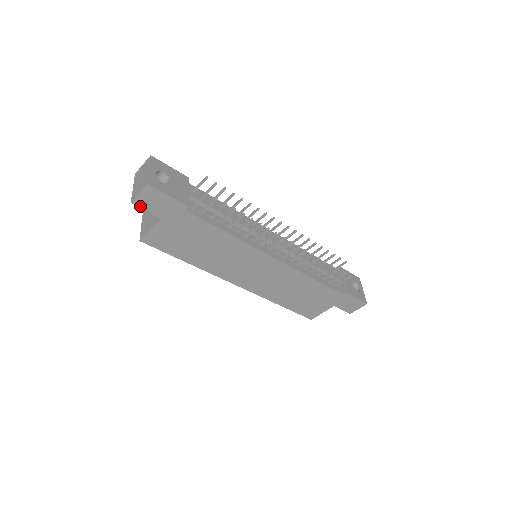
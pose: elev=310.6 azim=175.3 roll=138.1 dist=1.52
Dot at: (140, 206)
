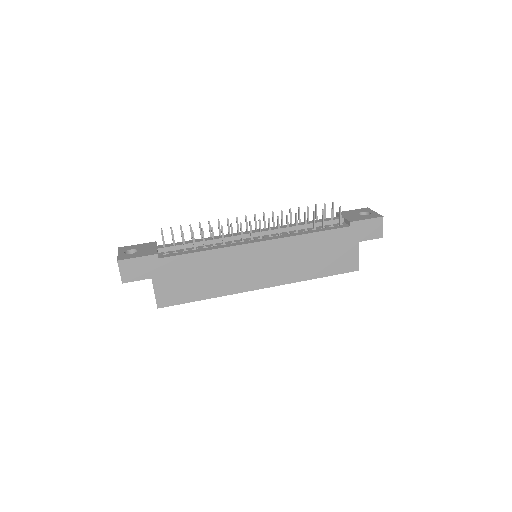
Dot at: (130, 281)
